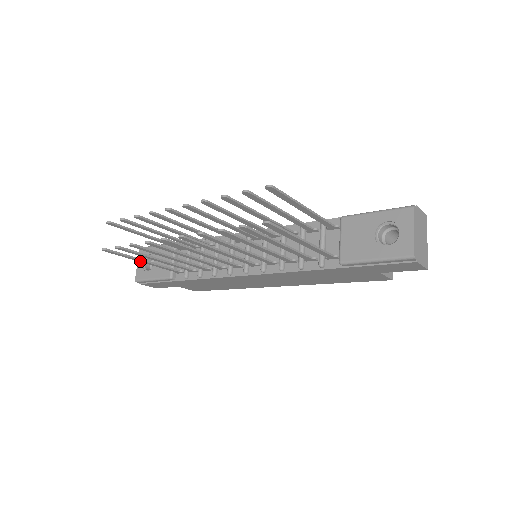
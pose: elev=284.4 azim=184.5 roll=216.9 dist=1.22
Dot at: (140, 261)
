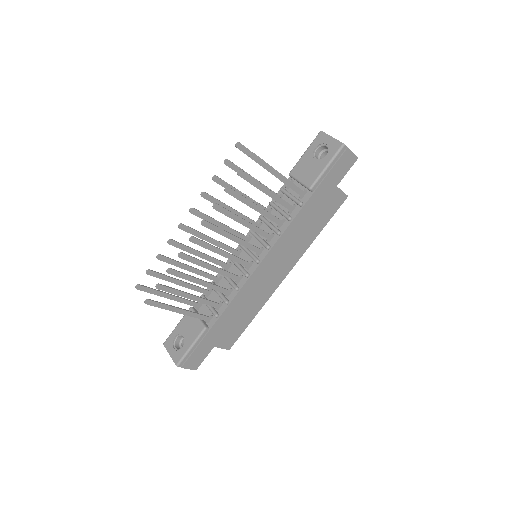
Dot at: (176, 311)
